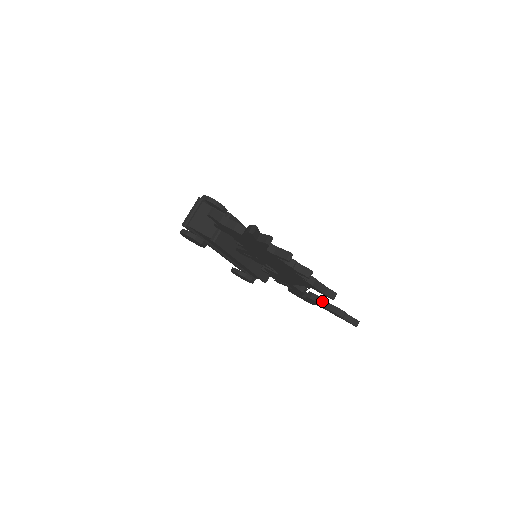
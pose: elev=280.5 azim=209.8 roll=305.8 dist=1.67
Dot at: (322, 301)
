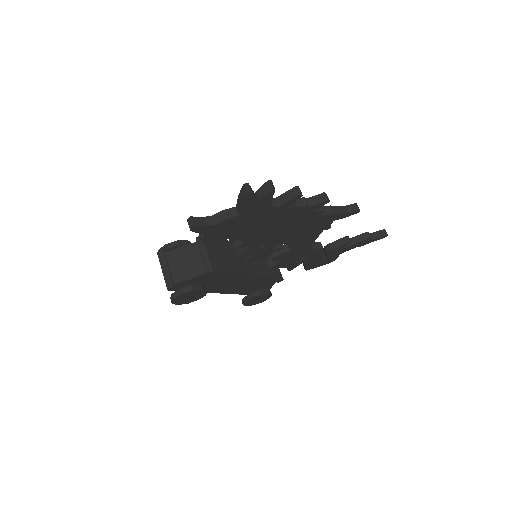
Dot at: (343, 241)
